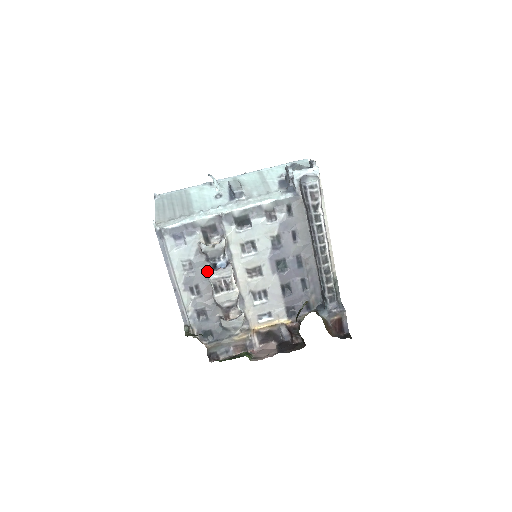
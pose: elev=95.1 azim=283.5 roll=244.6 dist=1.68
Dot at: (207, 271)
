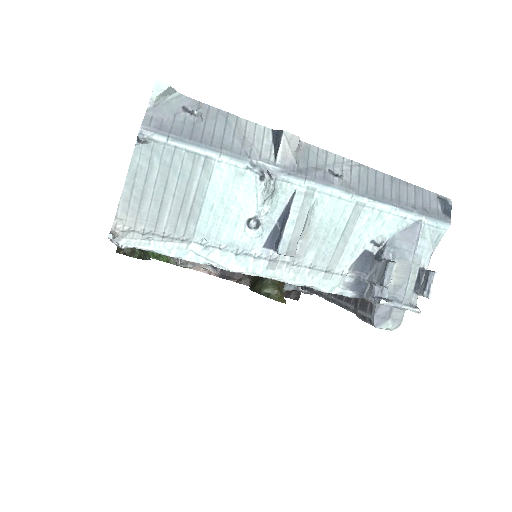
Dot at: (174, 259)
